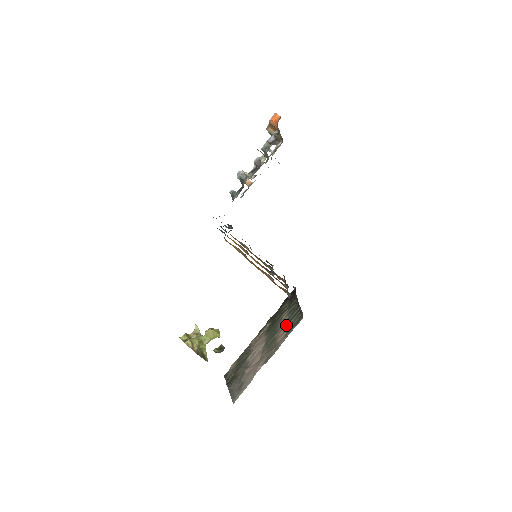
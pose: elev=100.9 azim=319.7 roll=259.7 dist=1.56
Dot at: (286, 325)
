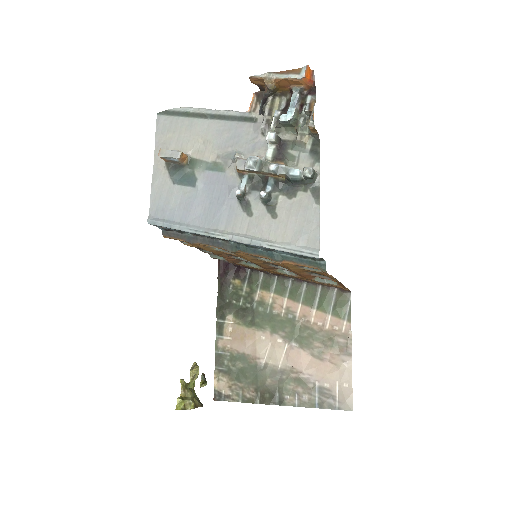
Dot at: (310, 308)
